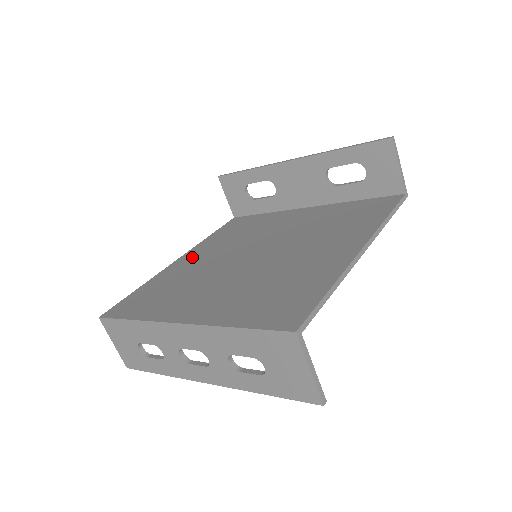
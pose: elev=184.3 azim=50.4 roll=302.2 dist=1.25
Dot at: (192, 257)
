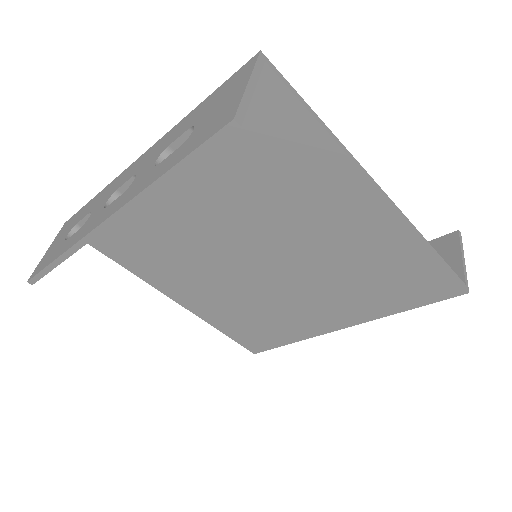
Dot at: occluded
